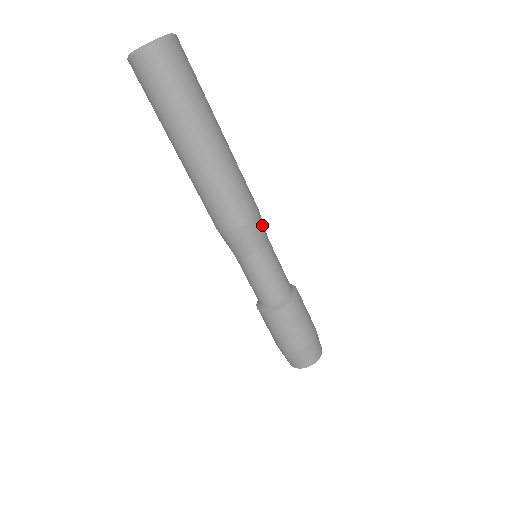
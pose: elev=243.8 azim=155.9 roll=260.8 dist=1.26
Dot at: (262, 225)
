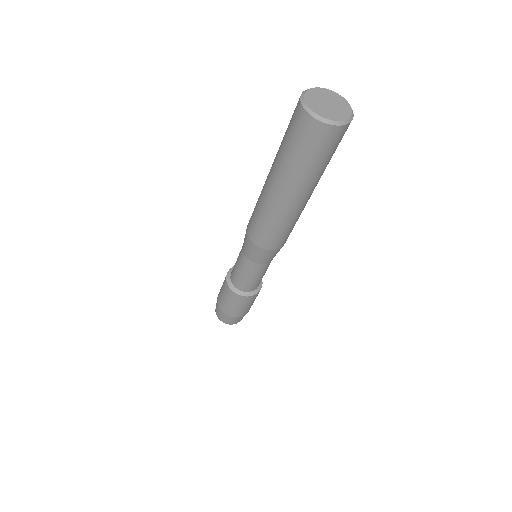
Dot at: occluded
